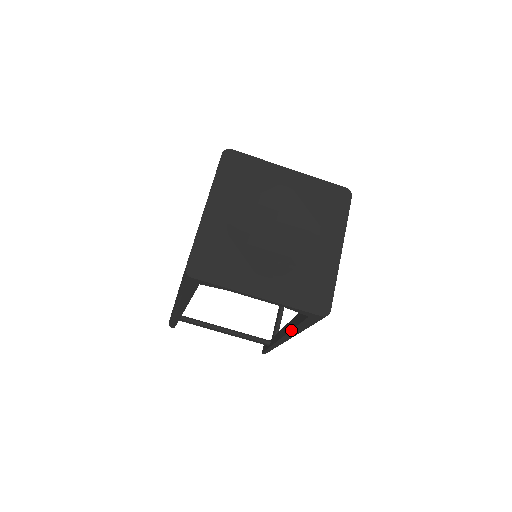
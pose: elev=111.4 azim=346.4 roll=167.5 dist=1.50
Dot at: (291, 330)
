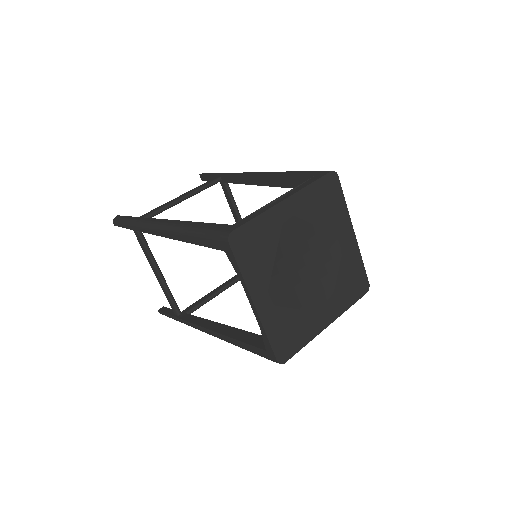
Dot at: (227, 336)
